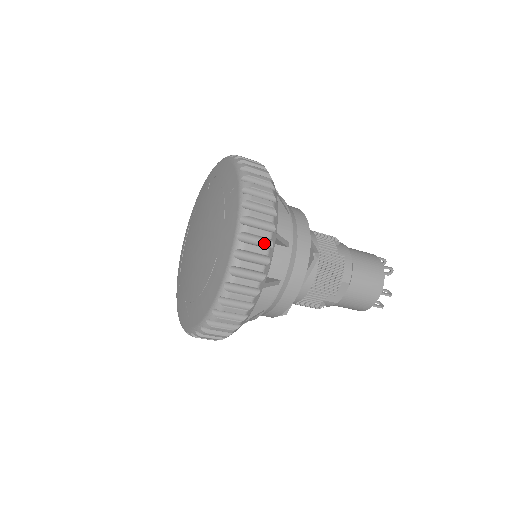
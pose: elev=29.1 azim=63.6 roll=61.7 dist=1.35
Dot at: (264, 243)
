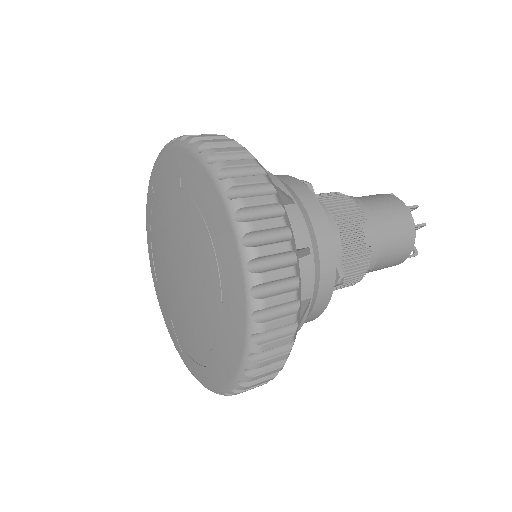
Dot at: occluded
